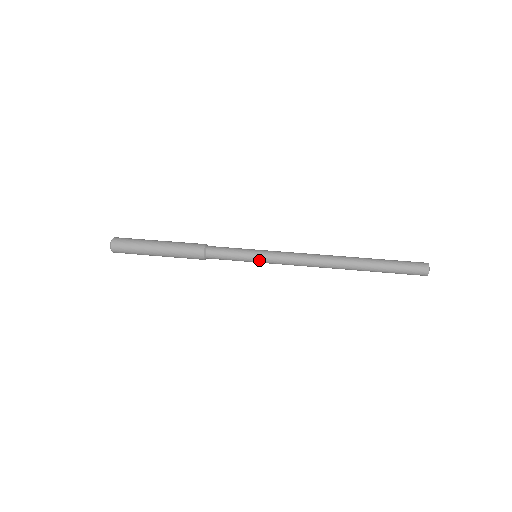
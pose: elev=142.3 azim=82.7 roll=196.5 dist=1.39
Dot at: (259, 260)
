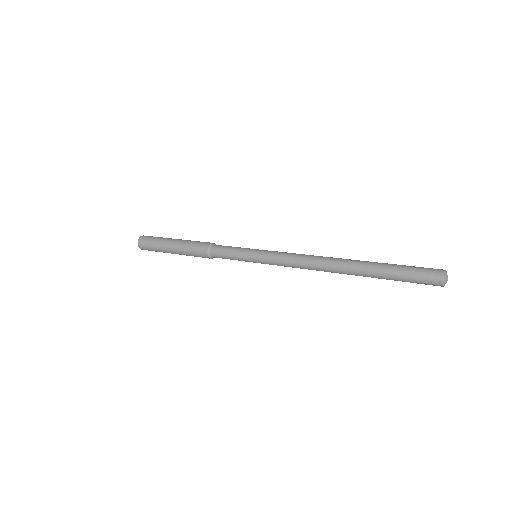
Dot at: (257, 252)
